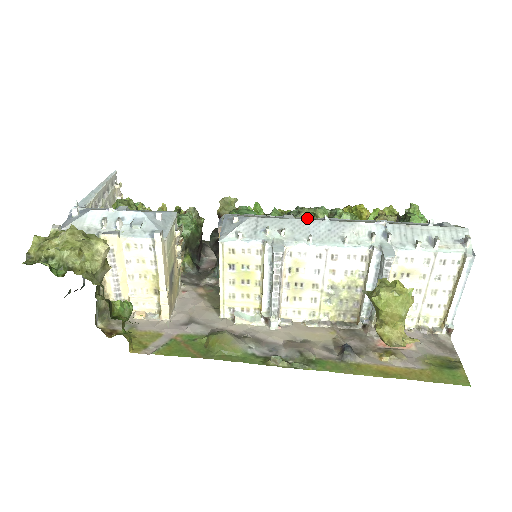
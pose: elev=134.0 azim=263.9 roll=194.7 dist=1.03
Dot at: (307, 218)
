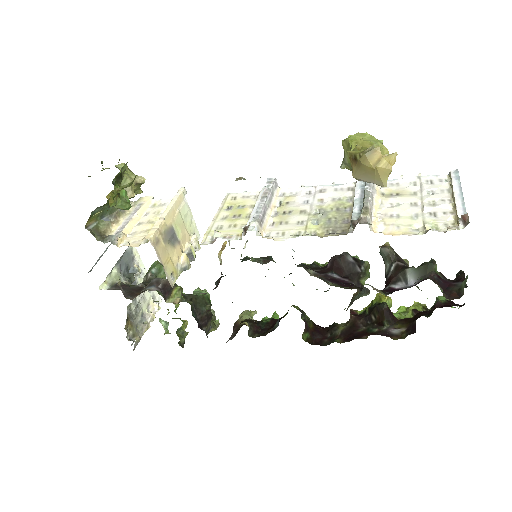
Dot at: occluded
